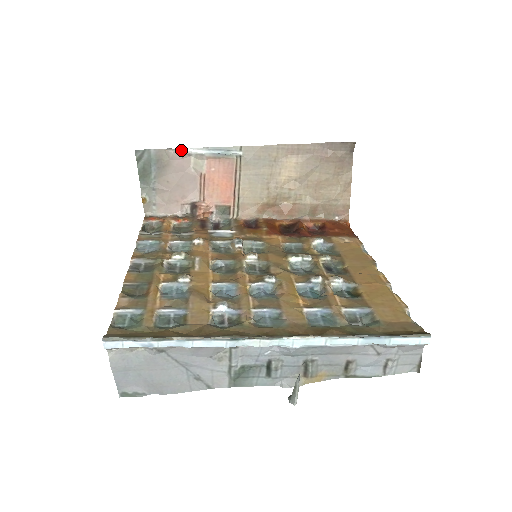
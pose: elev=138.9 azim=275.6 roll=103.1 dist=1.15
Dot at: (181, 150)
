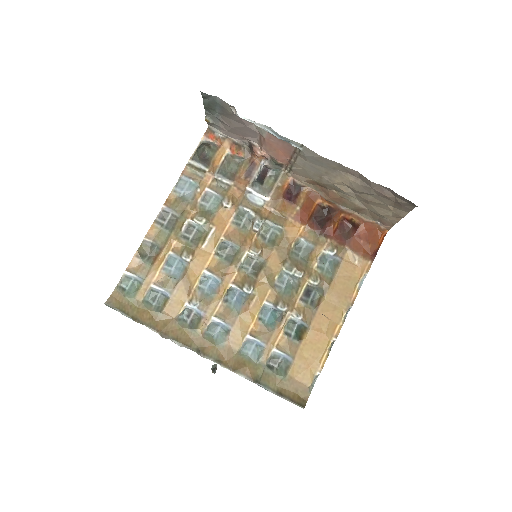
Dot at: (243, 118)
